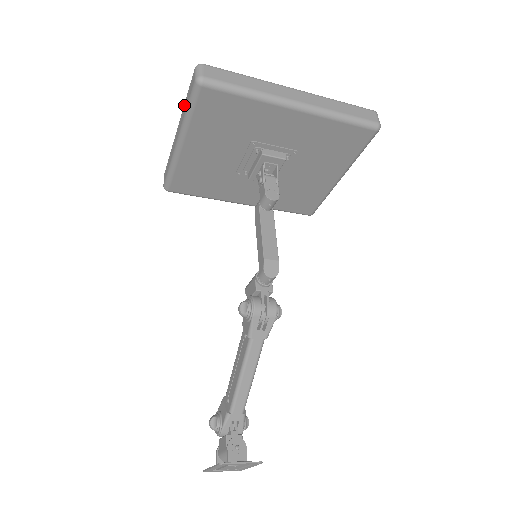
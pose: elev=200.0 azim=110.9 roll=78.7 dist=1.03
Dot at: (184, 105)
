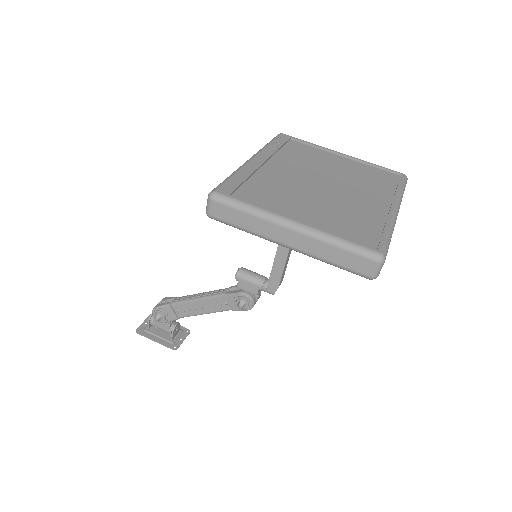
Dot at: (328, 247)
